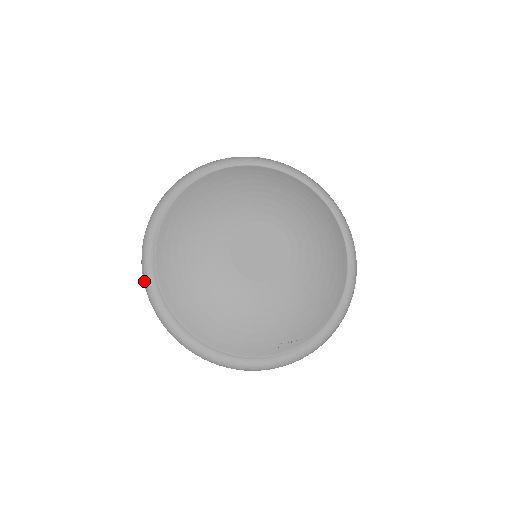
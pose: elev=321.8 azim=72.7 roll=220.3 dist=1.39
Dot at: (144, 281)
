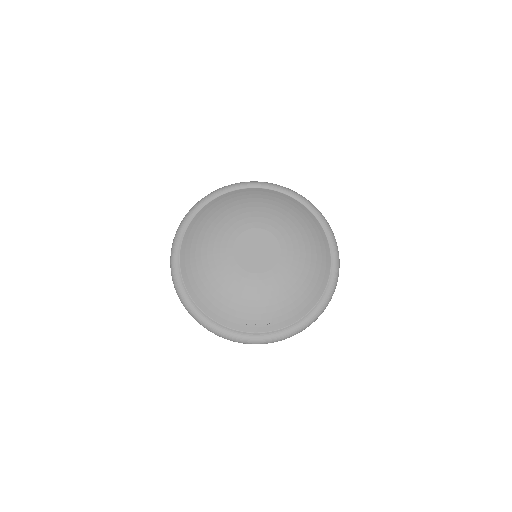
Dot at: (170, 258)
